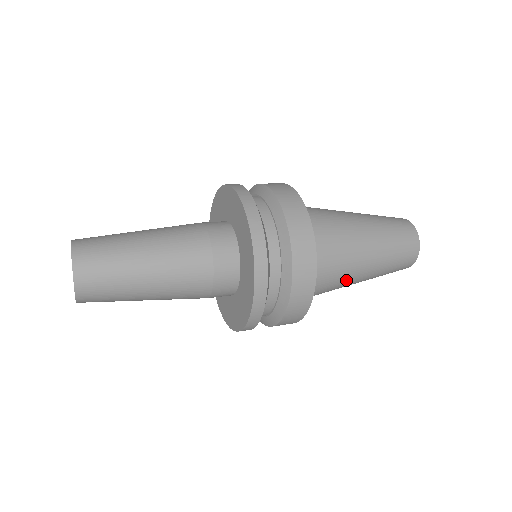
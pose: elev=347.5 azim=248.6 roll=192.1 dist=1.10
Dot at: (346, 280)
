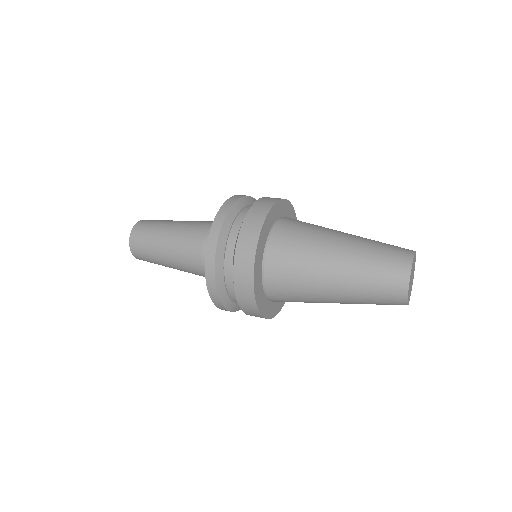
Dot at: (312, 282)
